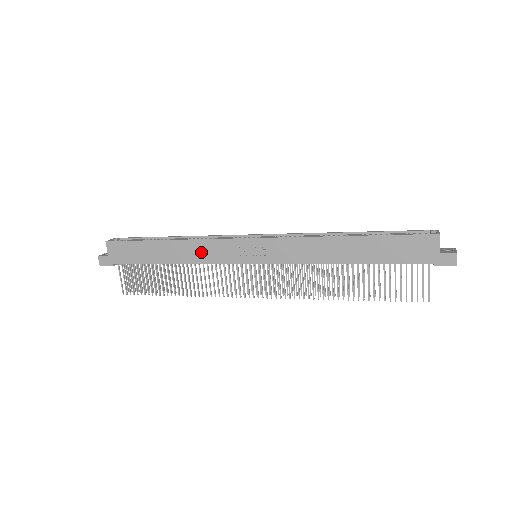
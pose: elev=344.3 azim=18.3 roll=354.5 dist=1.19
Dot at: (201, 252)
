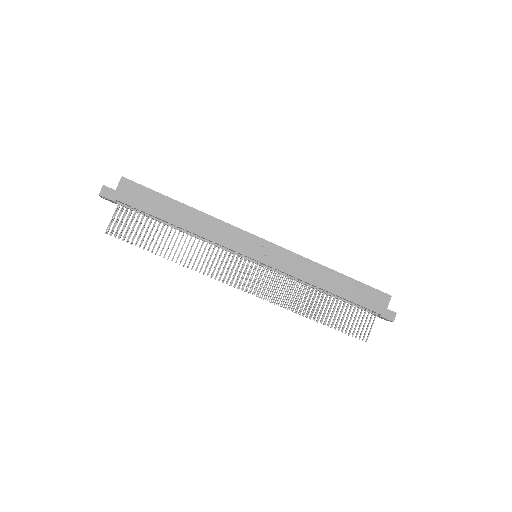
Dot at: (215, 230)
